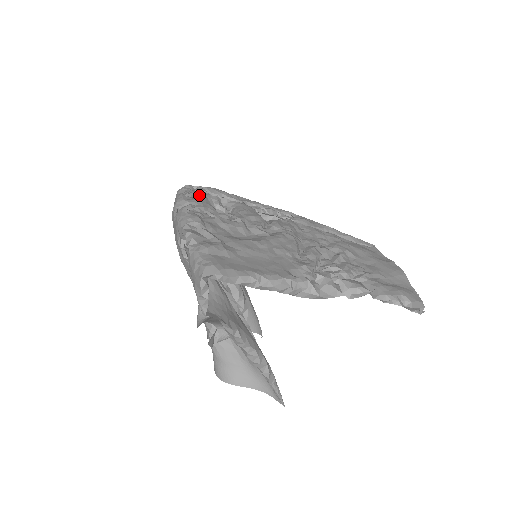
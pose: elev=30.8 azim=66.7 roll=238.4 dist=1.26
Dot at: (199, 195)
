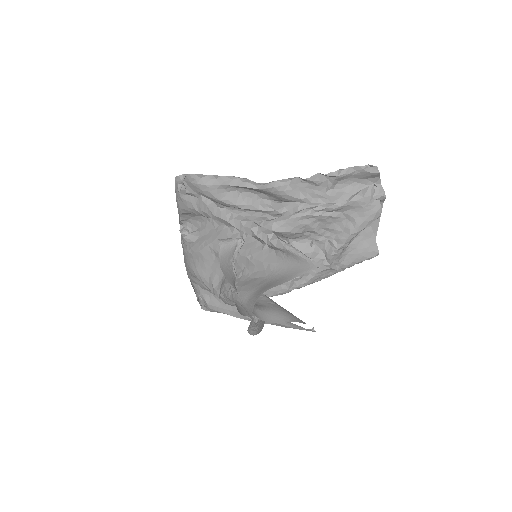
Dot at: occluded
